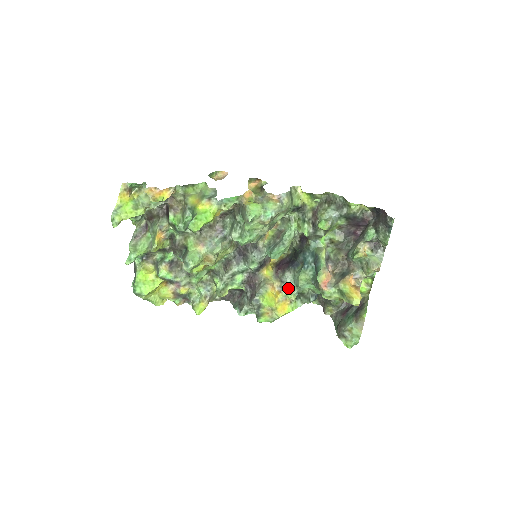
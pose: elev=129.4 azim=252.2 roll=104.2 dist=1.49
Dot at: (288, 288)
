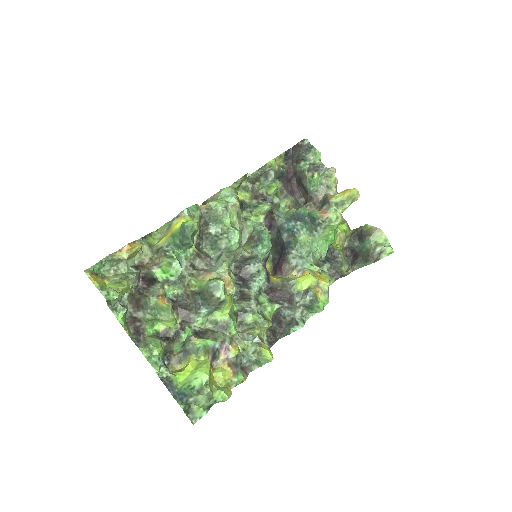
Dot at: (305, 264)
